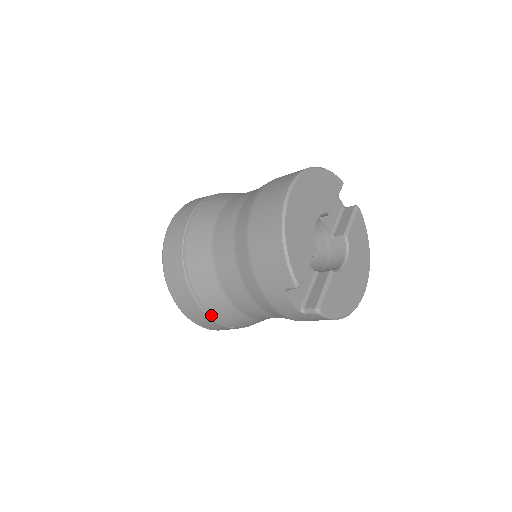
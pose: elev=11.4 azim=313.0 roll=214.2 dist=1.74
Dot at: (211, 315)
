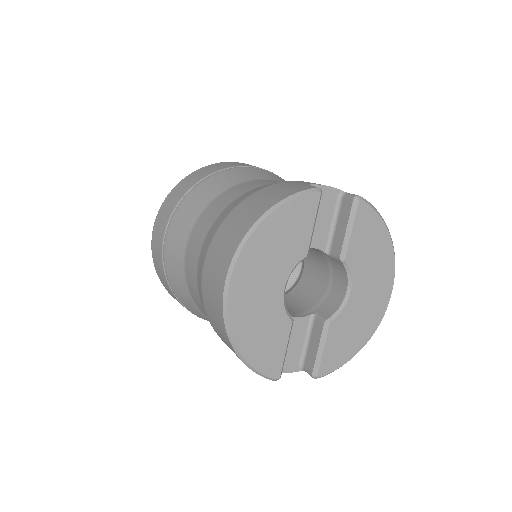
Dot at: occluded
